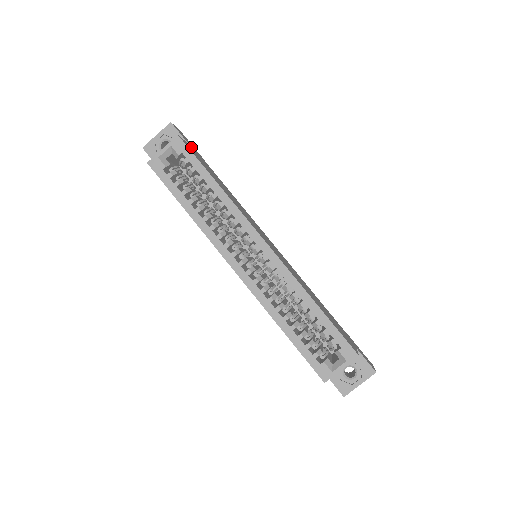
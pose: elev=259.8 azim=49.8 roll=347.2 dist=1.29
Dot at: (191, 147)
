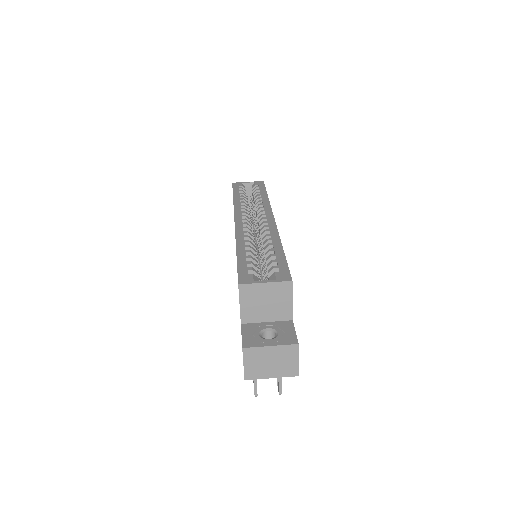
Dot at: occluded
